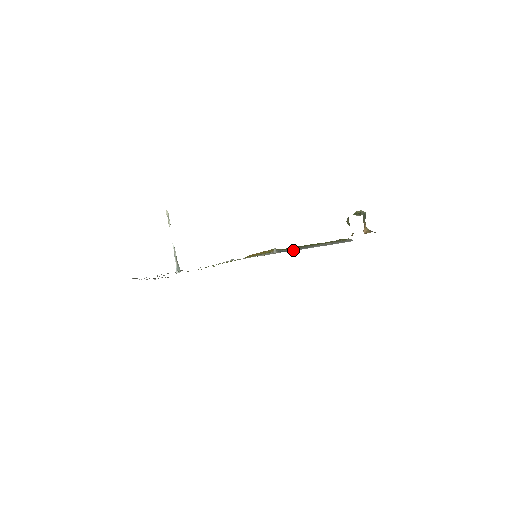
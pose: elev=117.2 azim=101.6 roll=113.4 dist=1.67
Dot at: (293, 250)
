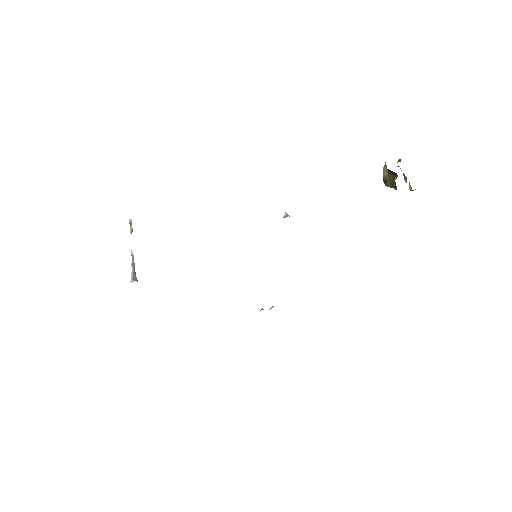
Dot at: occluded
